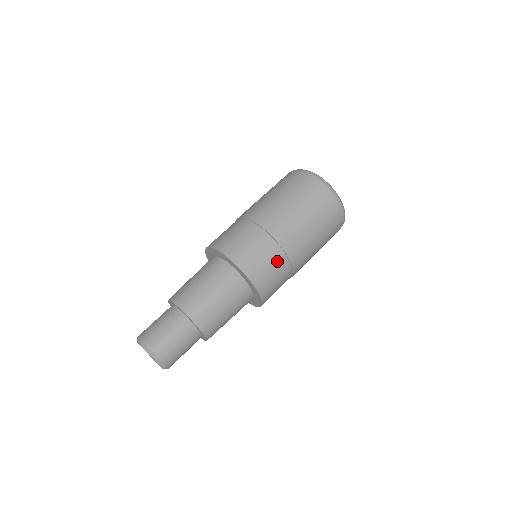
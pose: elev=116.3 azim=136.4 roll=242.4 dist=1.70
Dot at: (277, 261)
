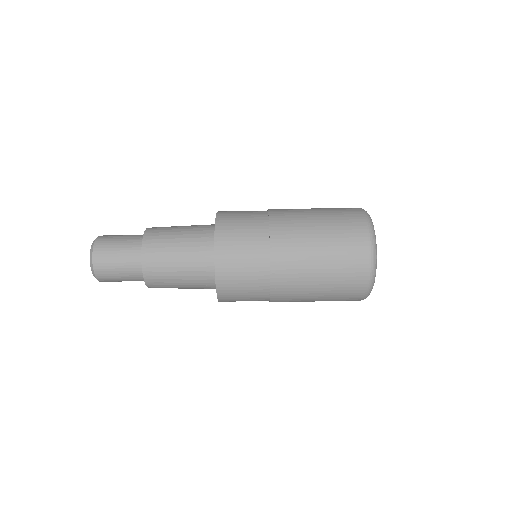
Dot at: occluded
